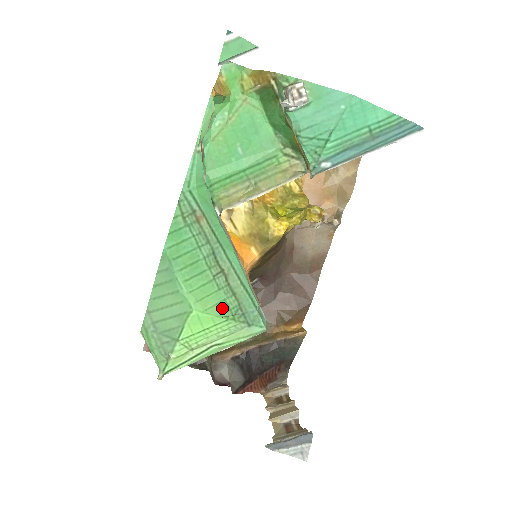
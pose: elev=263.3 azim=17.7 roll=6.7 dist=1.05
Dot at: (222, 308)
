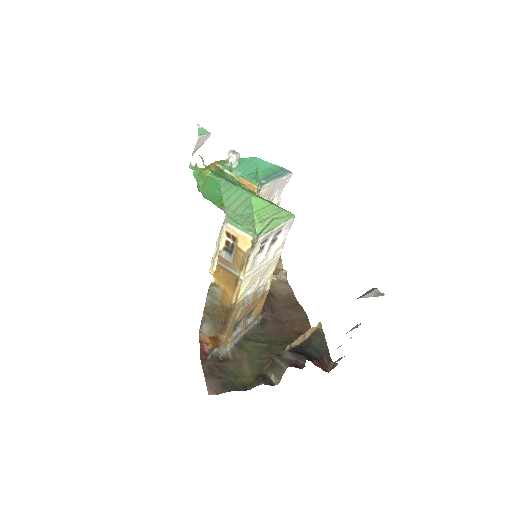
Dot at: (265, 200)
